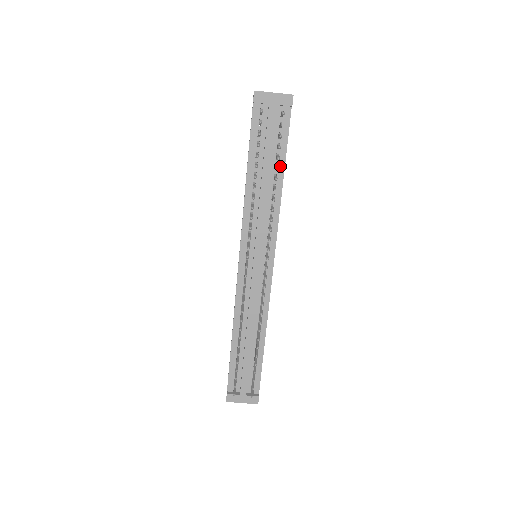
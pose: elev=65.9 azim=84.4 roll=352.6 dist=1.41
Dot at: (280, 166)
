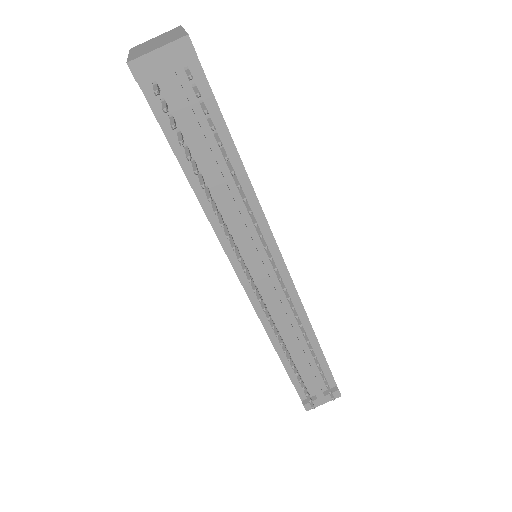
Dot at: (227, 145)
